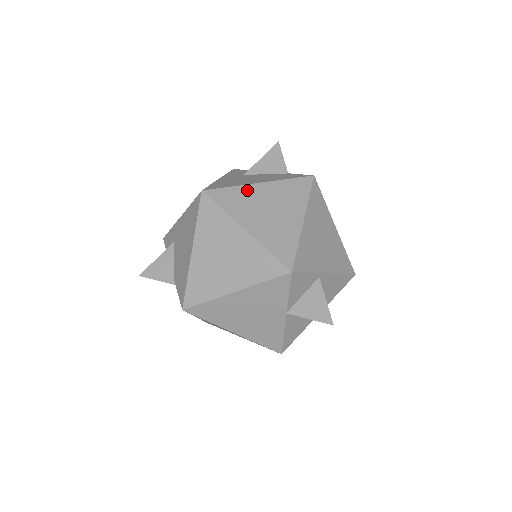
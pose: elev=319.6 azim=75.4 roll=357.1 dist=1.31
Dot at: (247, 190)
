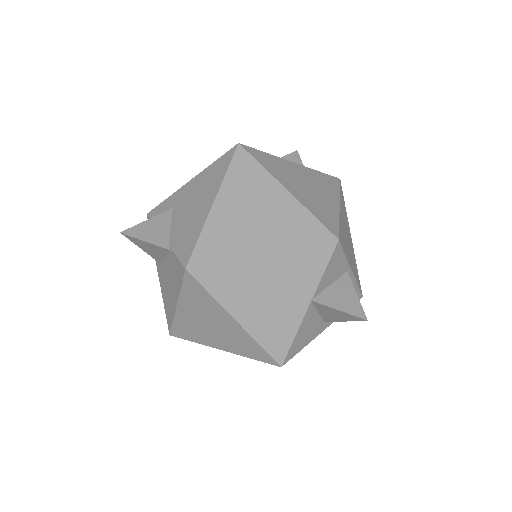
Dot at: (283, 162)
